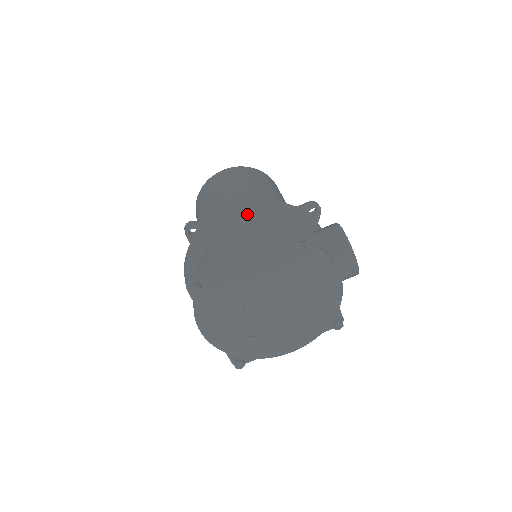
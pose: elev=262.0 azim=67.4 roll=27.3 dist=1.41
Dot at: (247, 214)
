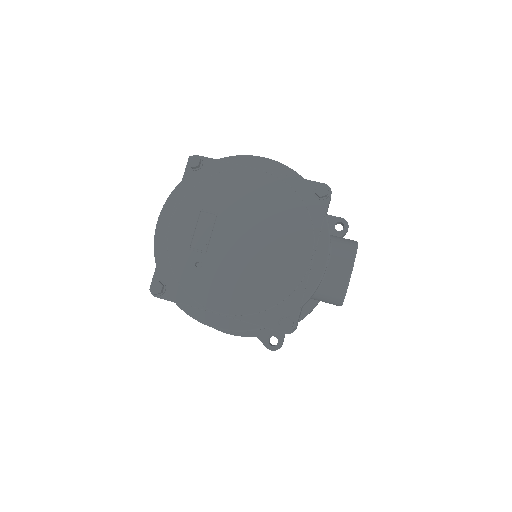
Dot at: occluded
